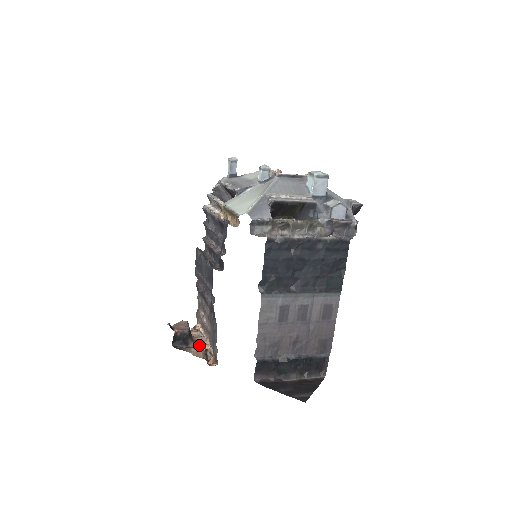
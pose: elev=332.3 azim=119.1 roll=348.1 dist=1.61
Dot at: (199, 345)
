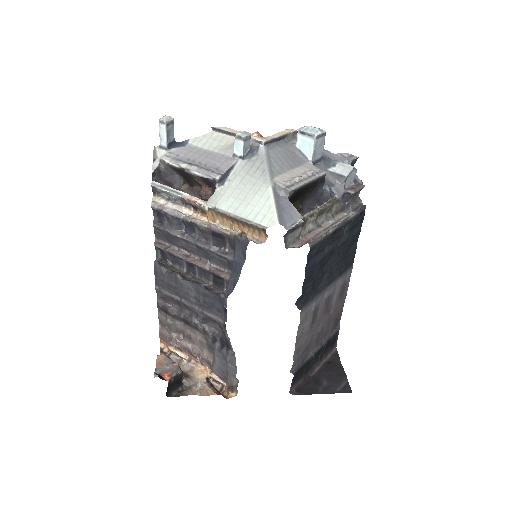
Dot at: (195, 377)
